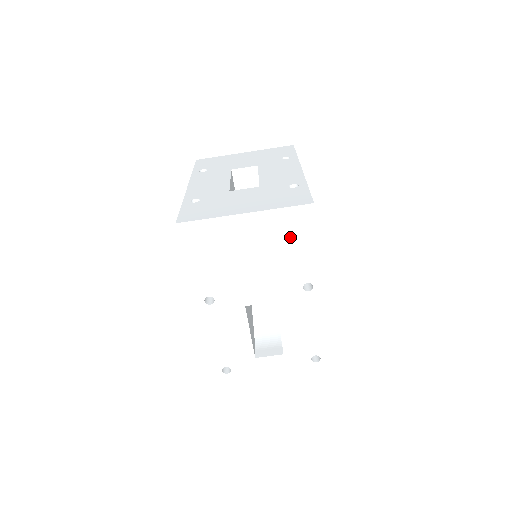
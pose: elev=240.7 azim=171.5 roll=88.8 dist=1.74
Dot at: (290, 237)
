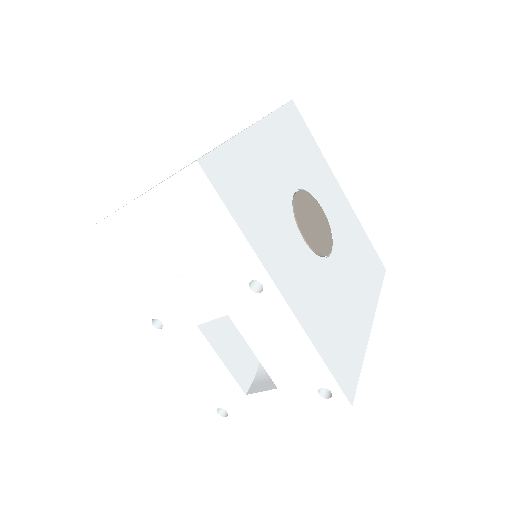
Dot at: (195, 219)
